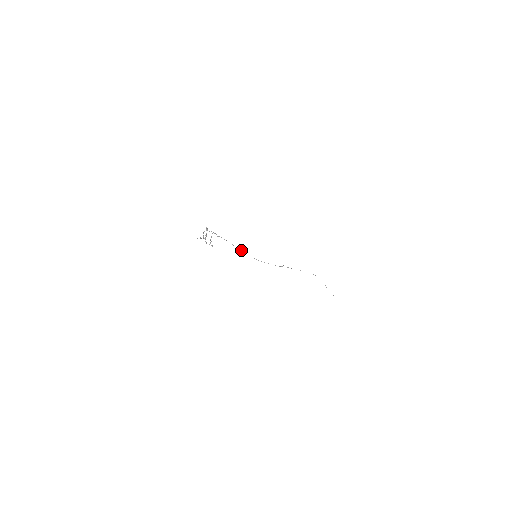
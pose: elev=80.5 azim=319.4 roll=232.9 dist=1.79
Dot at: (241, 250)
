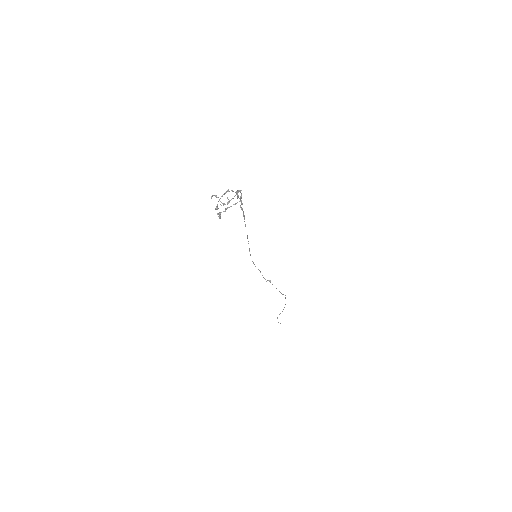
Dot at: occluded
